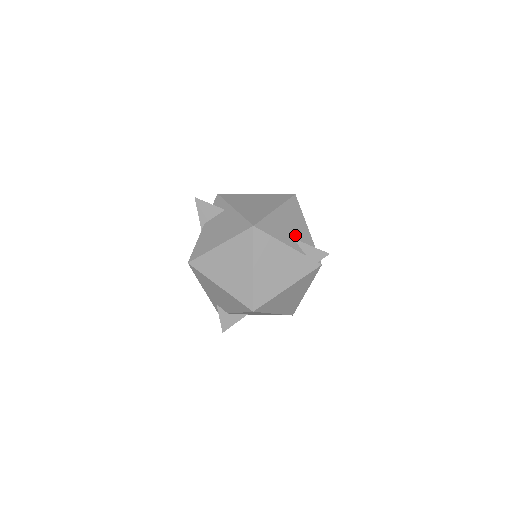
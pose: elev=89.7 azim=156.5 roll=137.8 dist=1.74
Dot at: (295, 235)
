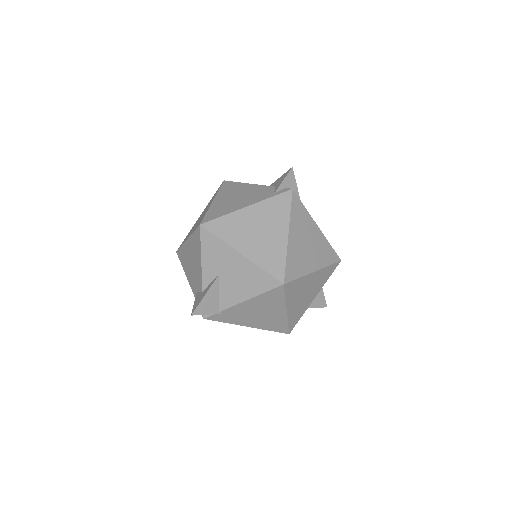
Dot at: occluded
